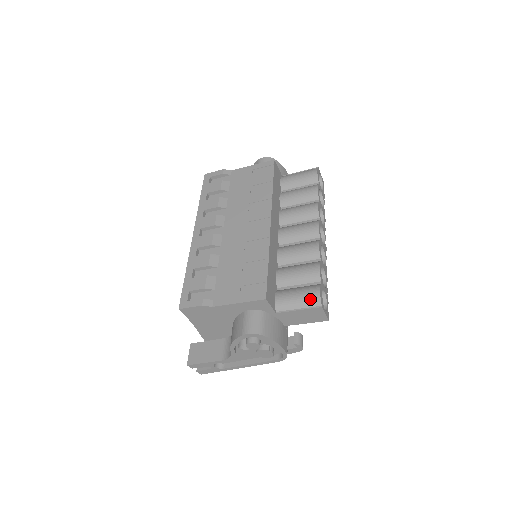
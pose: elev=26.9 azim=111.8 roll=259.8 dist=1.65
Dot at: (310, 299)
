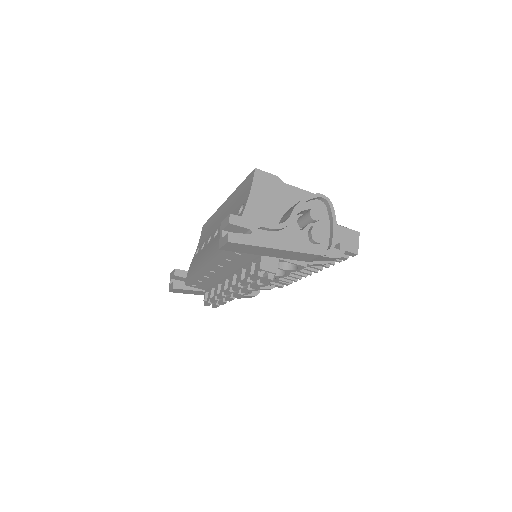
Dot at: occluded
